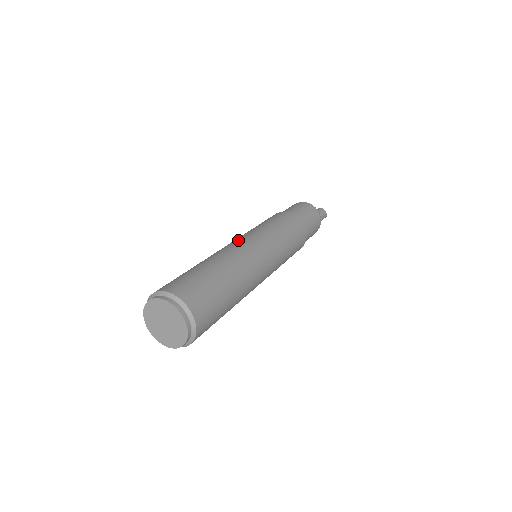
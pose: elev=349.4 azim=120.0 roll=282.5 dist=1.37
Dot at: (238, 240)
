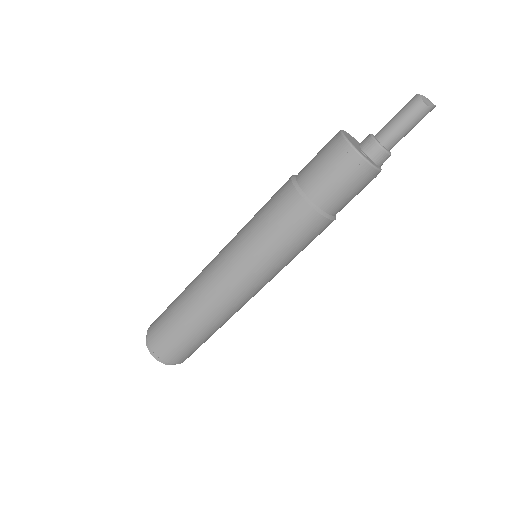
Dot at: (216, 260)
